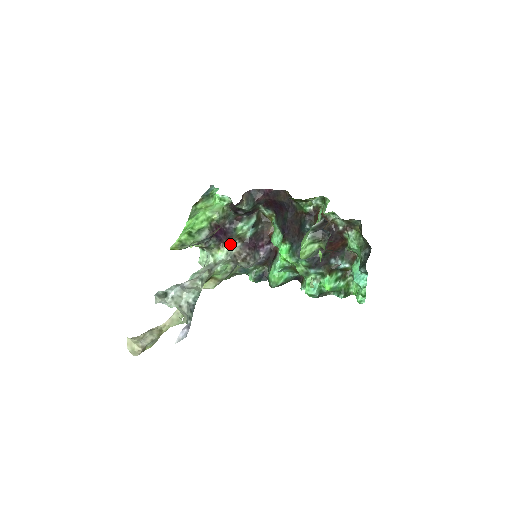
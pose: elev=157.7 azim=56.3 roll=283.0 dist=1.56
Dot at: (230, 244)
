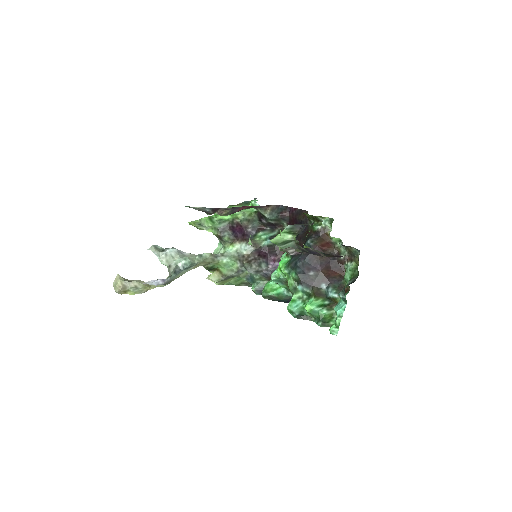
Dot at: (243, 244)
